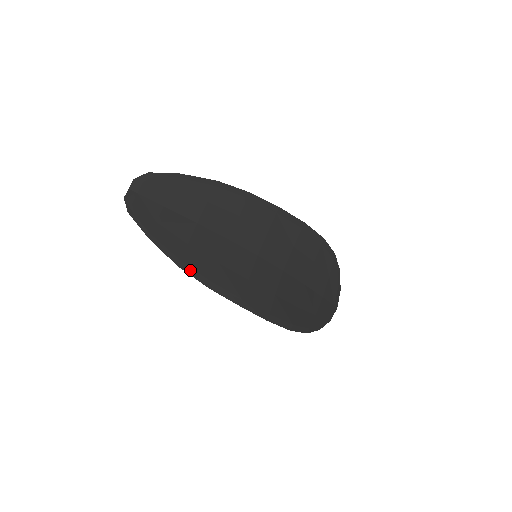
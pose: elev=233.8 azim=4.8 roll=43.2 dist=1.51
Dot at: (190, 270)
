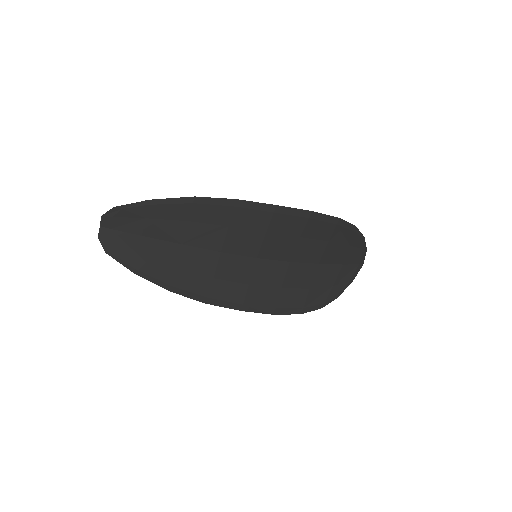
Dot at: (184, 292)
